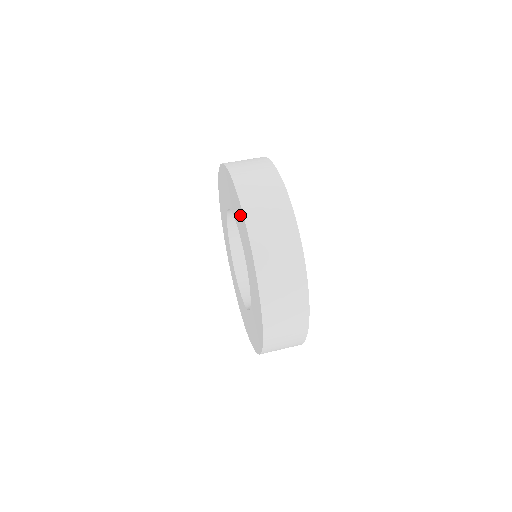
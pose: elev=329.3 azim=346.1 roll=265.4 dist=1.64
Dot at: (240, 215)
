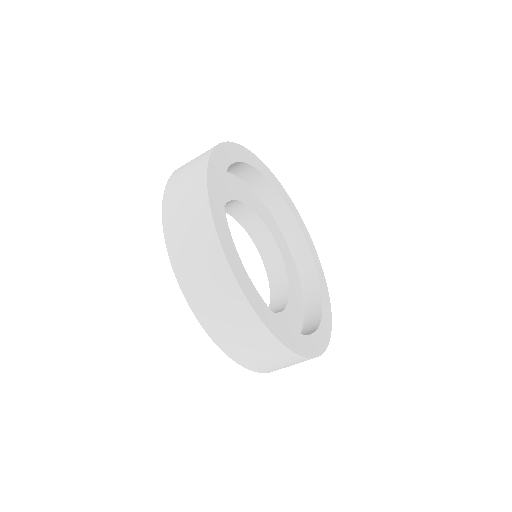
Dot at: occluded
